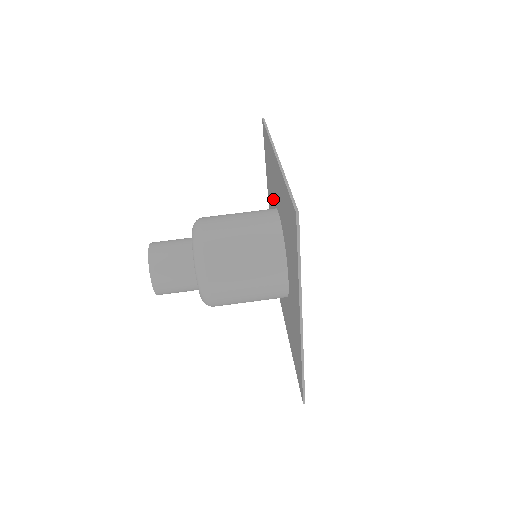
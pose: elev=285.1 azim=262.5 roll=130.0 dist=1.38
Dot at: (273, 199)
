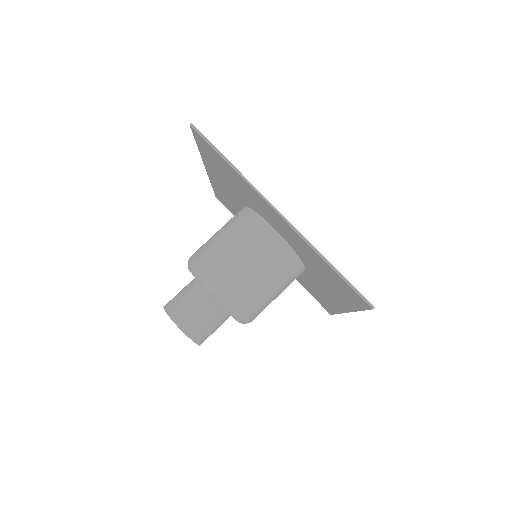
Dot at: (244, 200)
